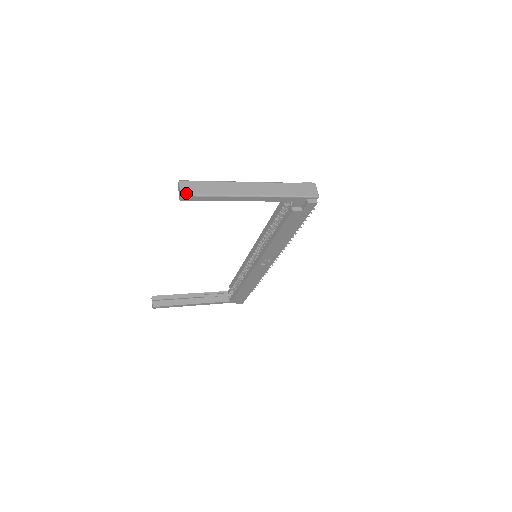
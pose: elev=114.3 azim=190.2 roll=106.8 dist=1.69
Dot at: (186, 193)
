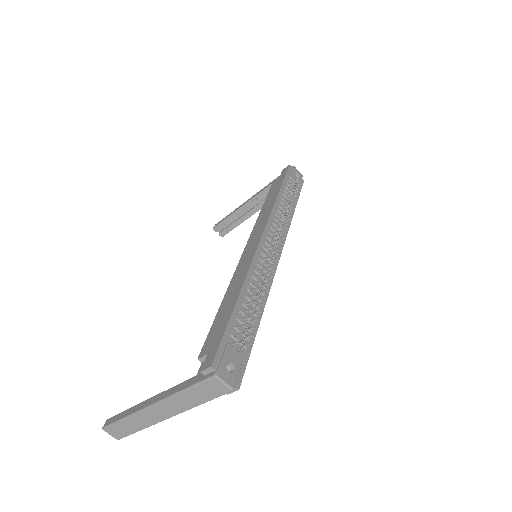
Dot at: (118, 438)
